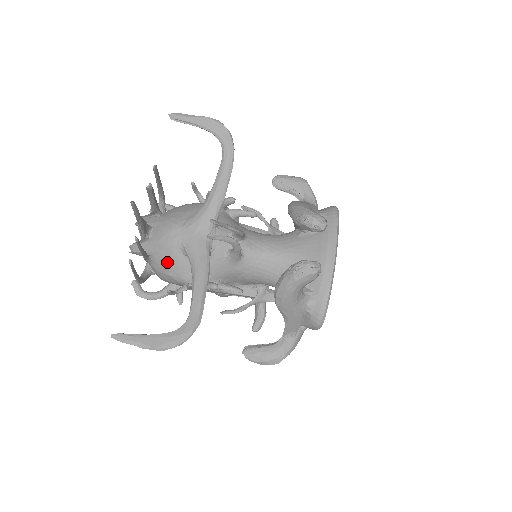
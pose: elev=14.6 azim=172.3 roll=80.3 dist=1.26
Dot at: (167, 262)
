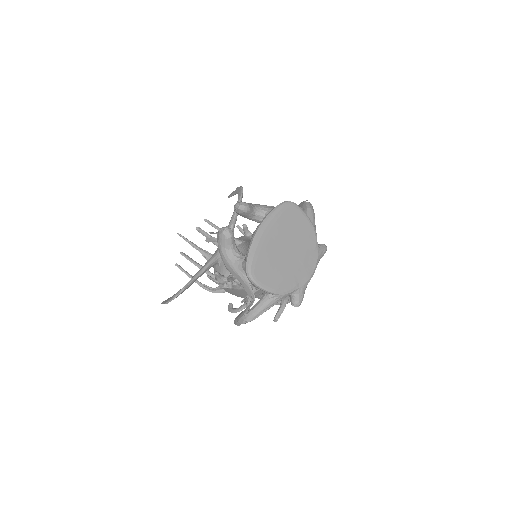
Dot at: occluded
